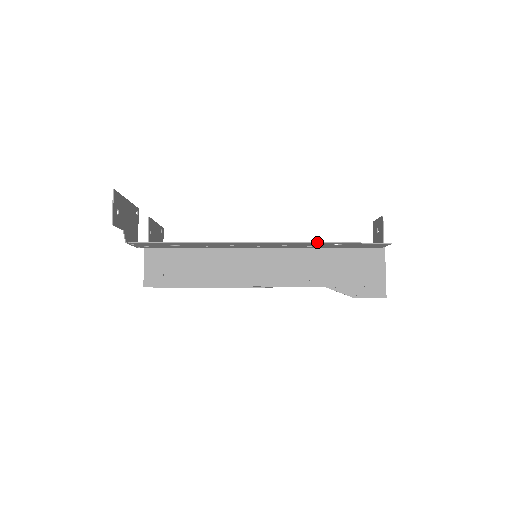
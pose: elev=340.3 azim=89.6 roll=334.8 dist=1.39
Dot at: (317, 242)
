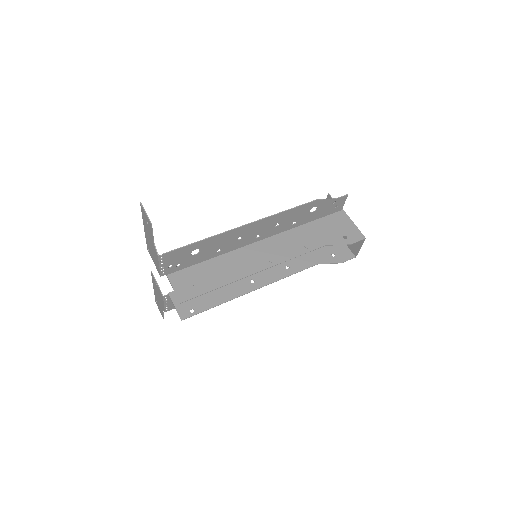
Dot at: (301, 205)
